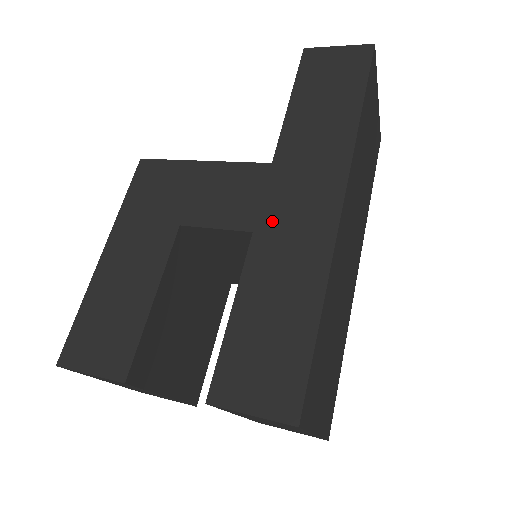
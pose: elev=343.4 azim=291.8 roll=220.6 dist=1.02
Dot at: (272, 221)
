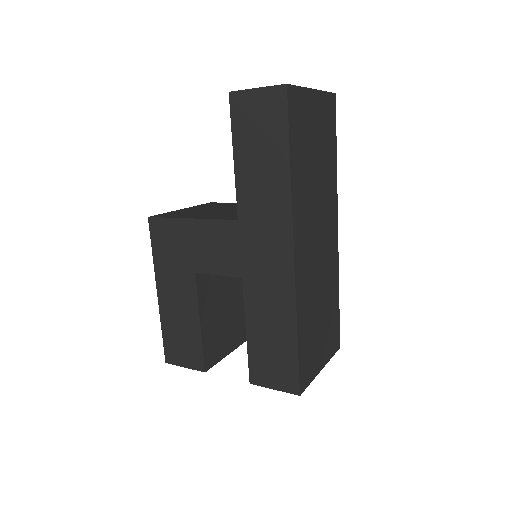
Dot at: (252, 269)
